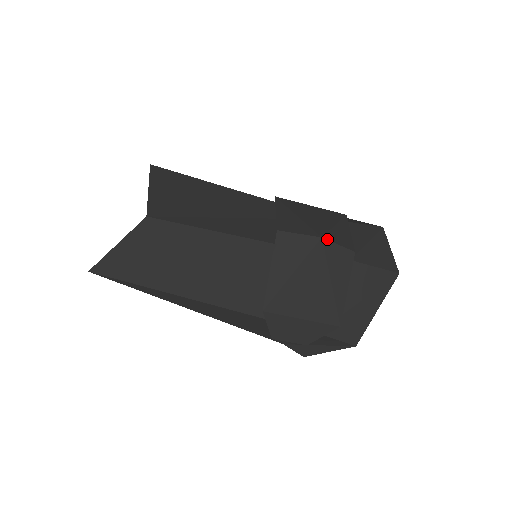
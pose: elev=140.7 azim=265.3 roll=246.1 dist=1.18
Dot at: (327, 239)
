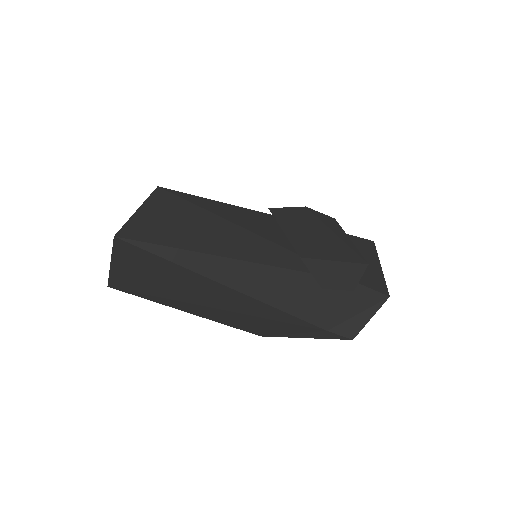
Dot at: (310, 209)
